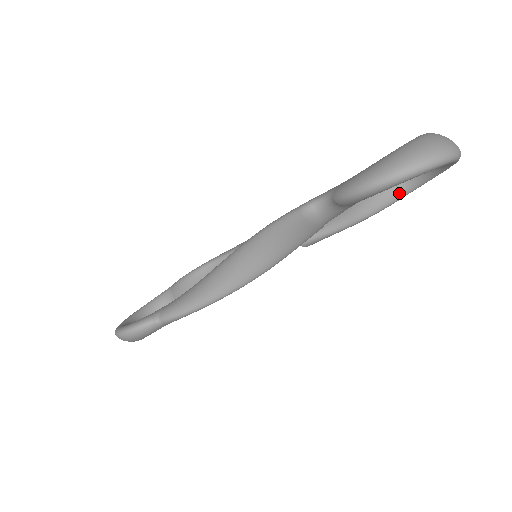
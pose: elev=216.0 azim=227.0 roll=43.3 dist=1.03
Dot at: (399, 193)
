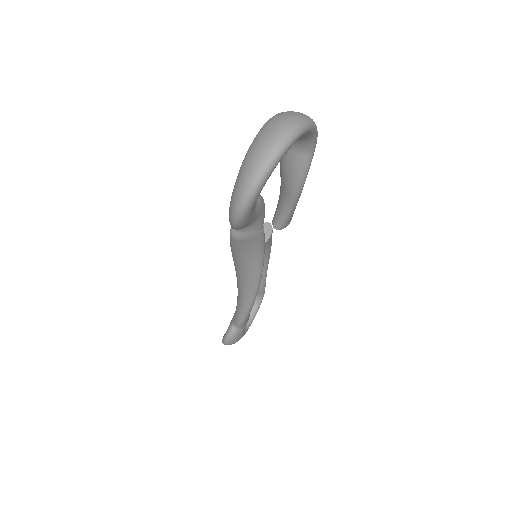
Dot at: (304, 160)
